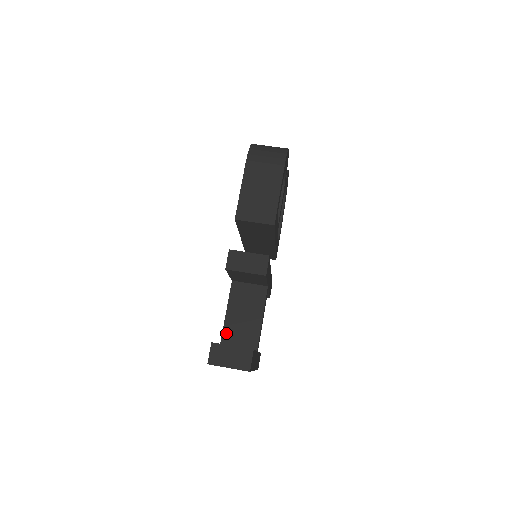
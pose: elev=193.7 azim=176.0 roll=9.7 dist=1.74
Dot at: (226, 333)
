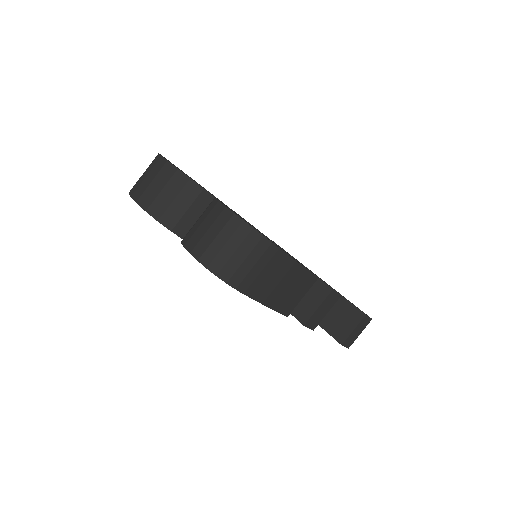
Dot at: occluded
